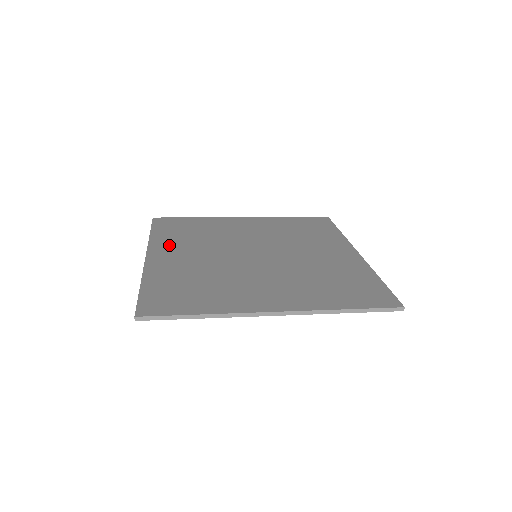
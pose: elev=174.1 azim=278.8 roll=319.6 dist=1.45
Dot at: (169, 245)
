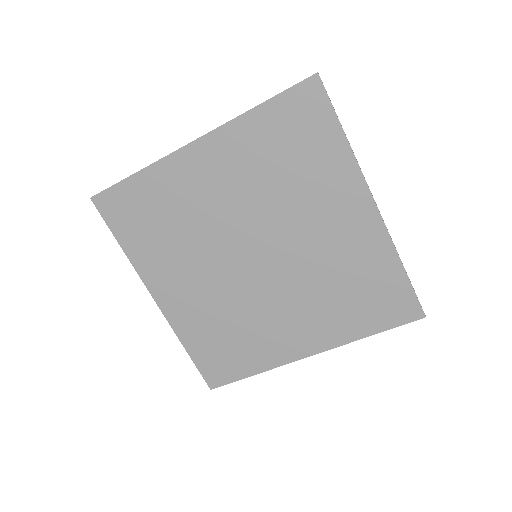
Dot at: (188, 312)
